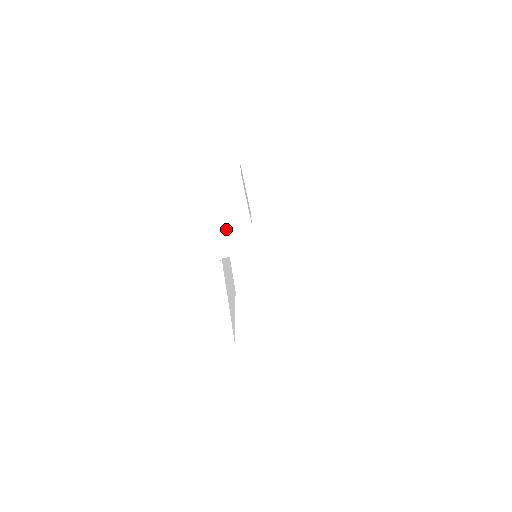
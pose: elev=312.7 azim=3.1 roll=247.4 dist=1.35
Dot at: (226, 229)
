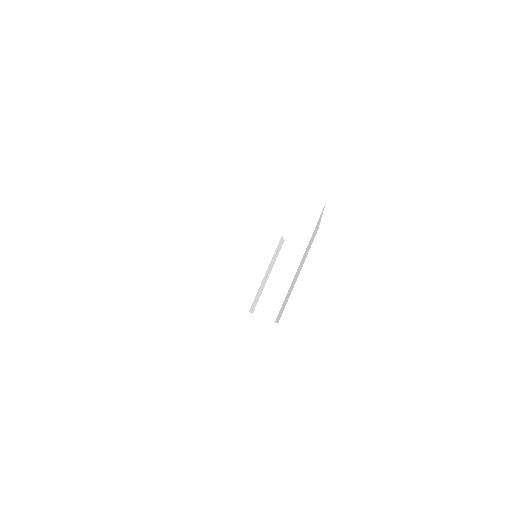
Dot at: occluded
